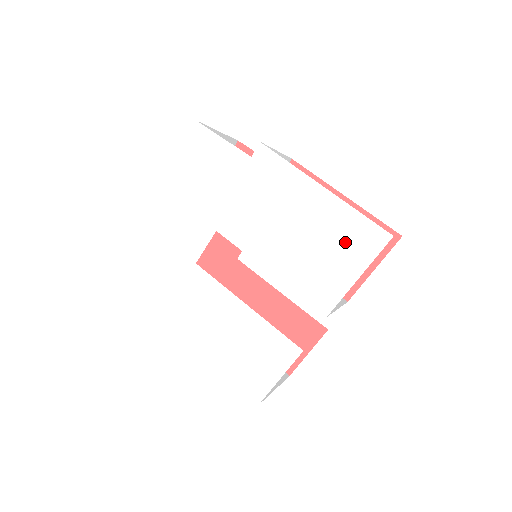
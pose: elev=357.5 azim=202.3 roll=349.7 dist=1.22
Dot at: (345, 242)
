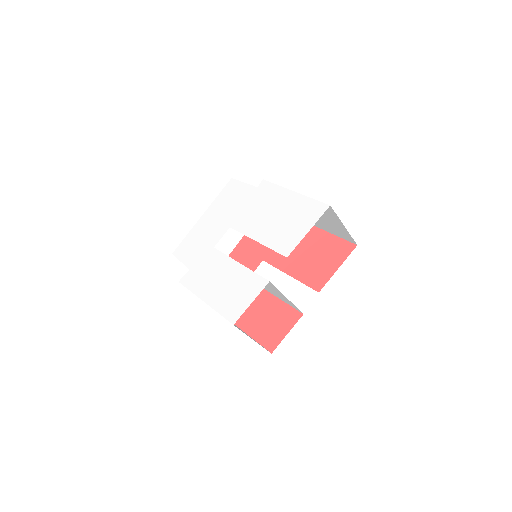
Dot at: (303, 215)
